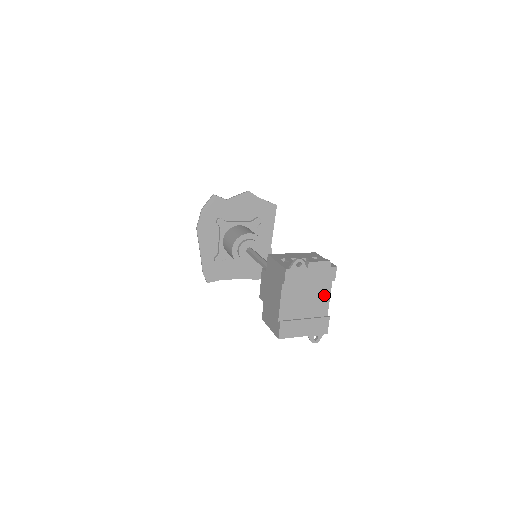
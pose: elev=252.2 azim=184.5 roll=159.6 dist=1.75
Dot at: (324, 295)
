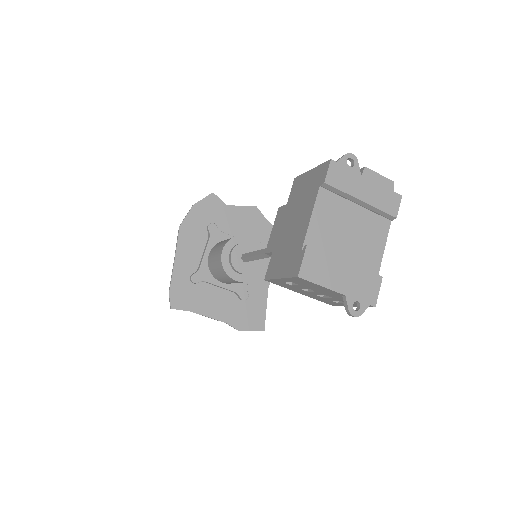
Dot at: (377, 239)
